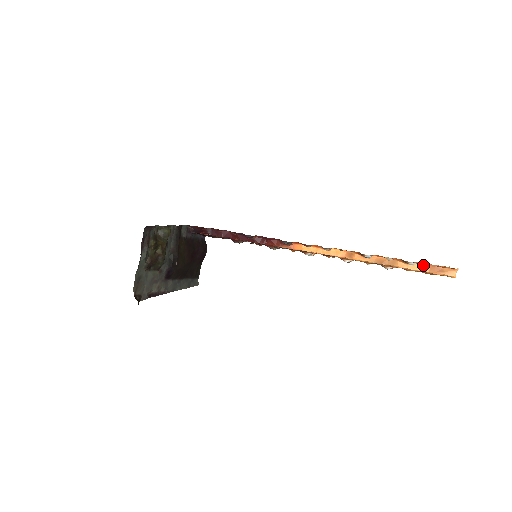
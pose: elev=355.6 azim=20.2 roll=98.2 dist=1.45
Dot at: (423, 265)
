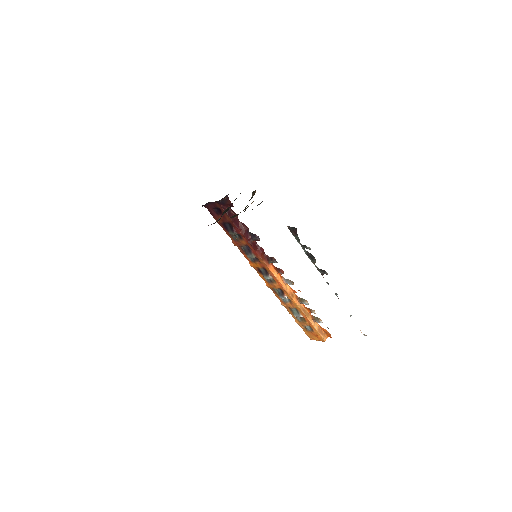
Dot at: (317, 325)
